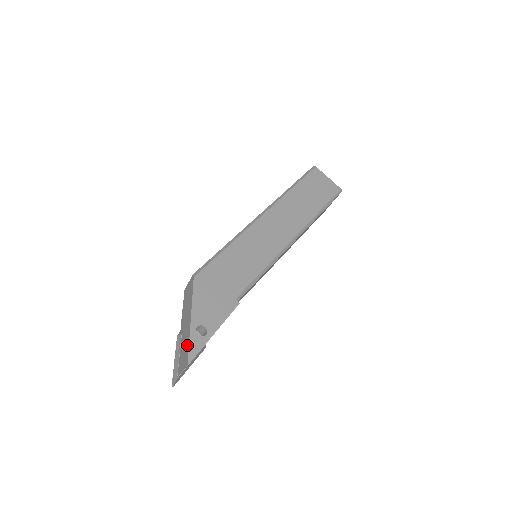
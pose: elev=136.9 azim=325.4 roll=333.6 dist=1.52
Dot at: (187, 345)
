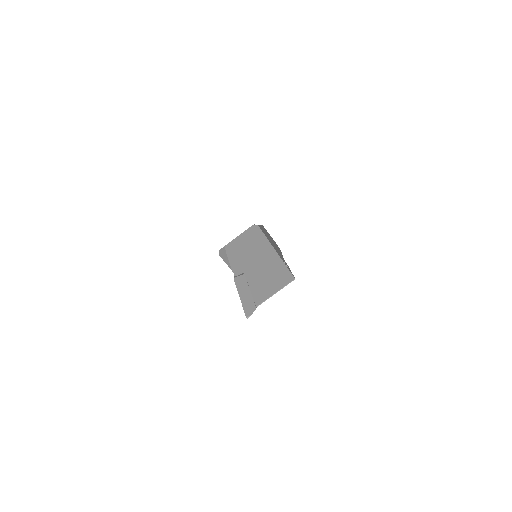
Dot at: (280, 268)
